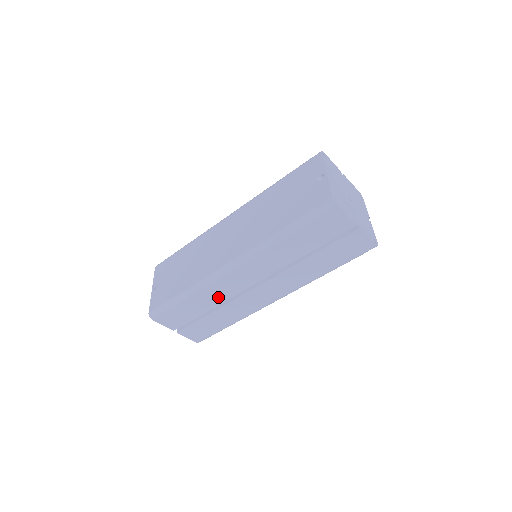
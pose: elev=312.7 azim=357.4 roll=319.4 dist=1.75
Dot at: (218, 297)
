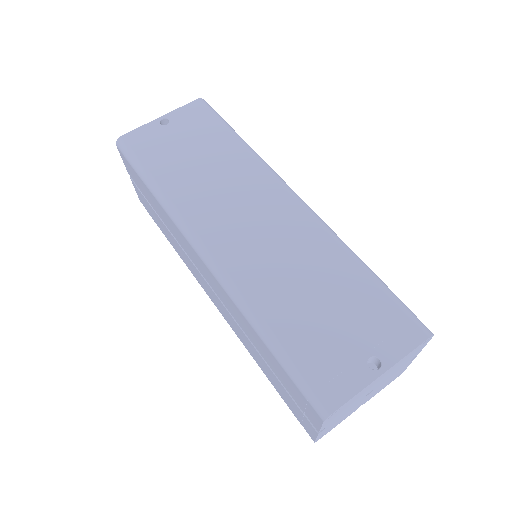
Dot at: occluded
